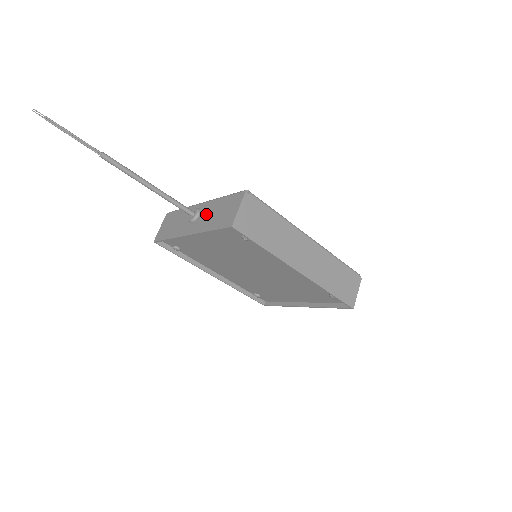
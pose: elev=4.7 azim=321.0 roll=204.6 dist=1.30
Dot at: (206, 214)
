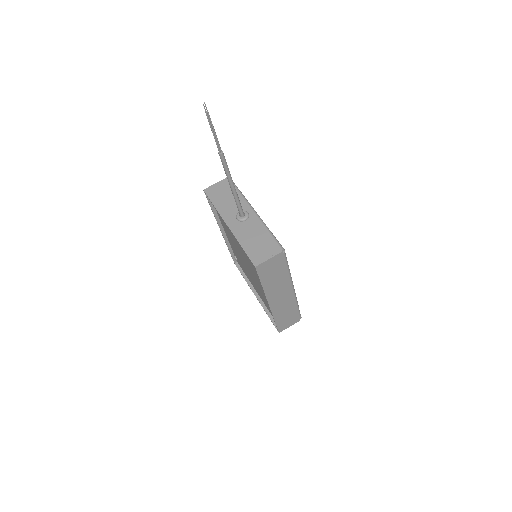
Dot at: (250, 228)
